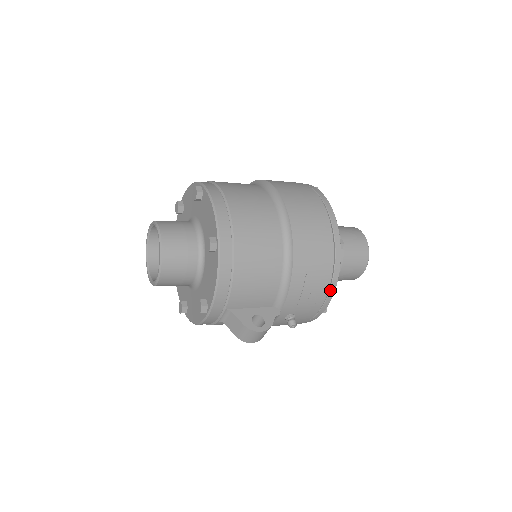
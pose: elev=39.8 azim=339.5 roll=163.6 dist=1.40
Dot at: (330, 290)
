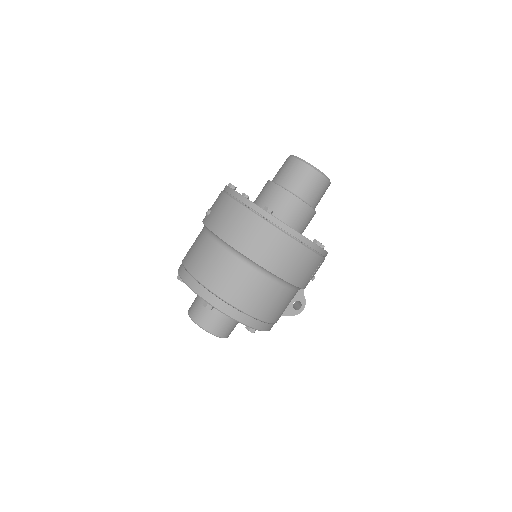
Dot at: occluded
